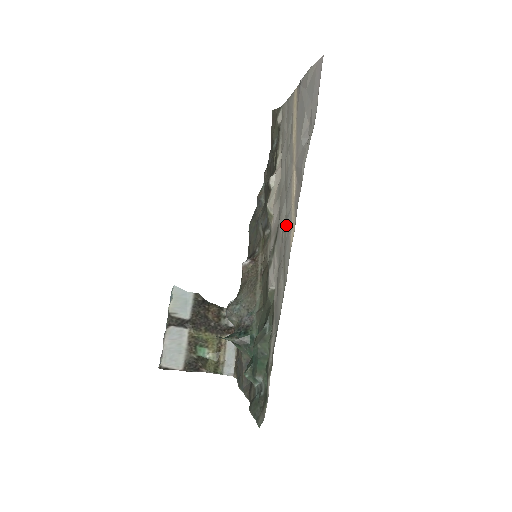
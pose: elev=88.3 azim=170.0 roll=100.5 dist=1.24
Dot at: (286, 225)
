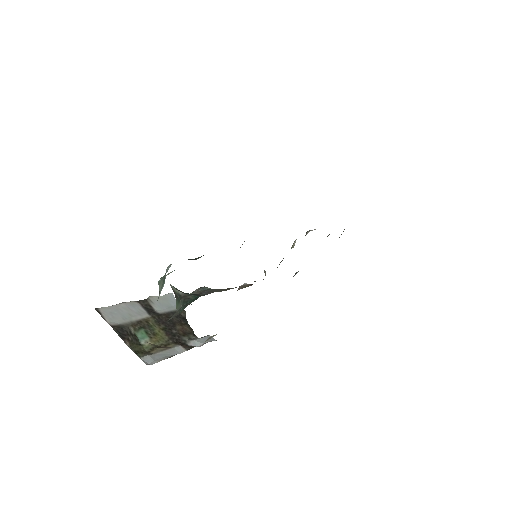
Dot at: occluded
